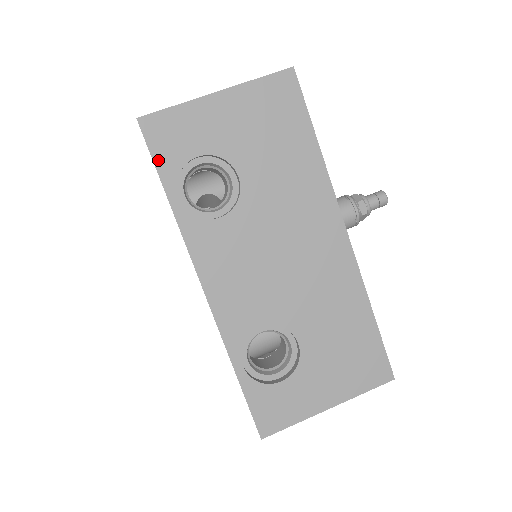
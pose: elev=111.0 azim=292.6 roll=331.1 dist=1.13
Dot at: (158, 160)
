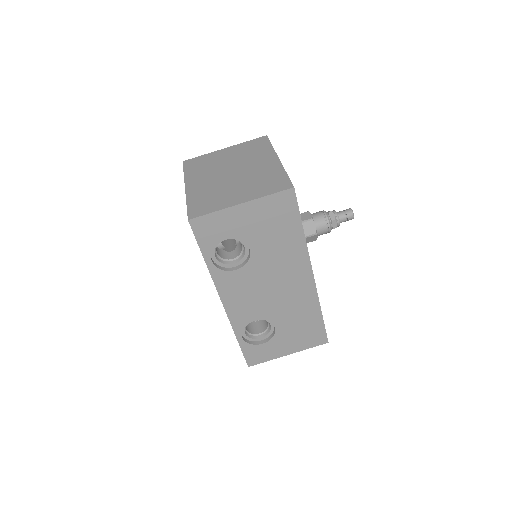
Dot at: (200, 242)
